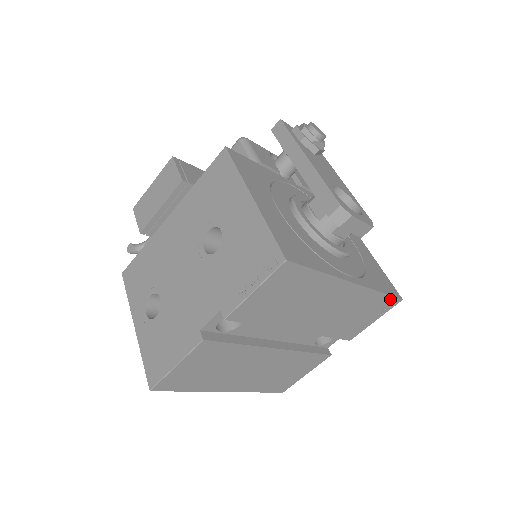
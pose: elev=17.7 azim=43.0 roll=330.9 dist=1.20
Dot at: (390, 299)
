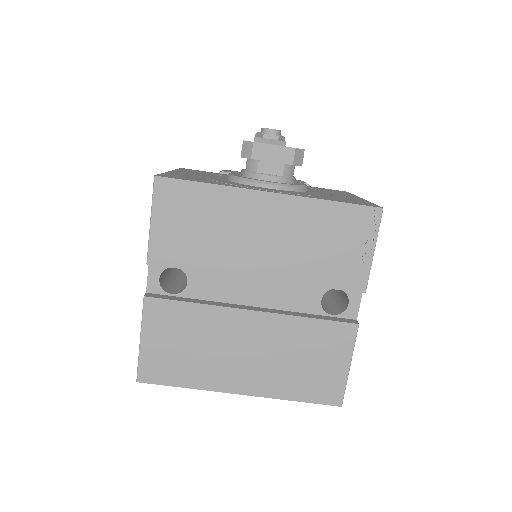
Dot at: (358, 210)
